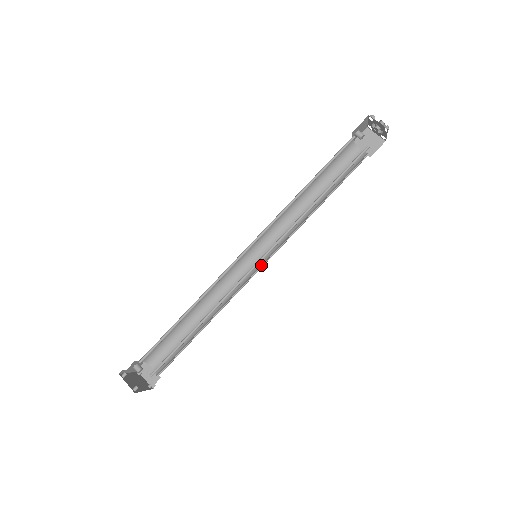
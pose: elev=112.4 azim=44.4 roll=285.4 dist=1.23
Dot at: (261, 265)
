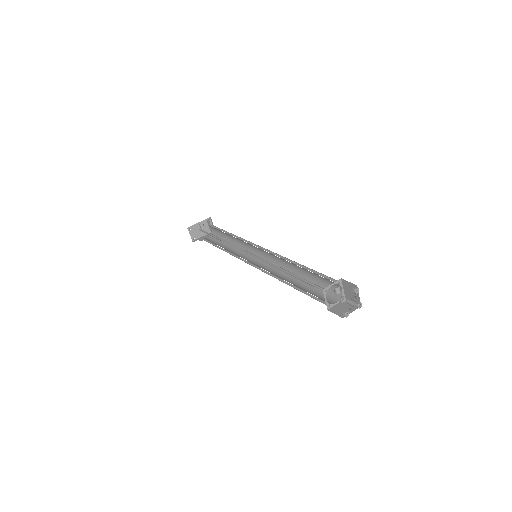
Dot at: (260, 260)
